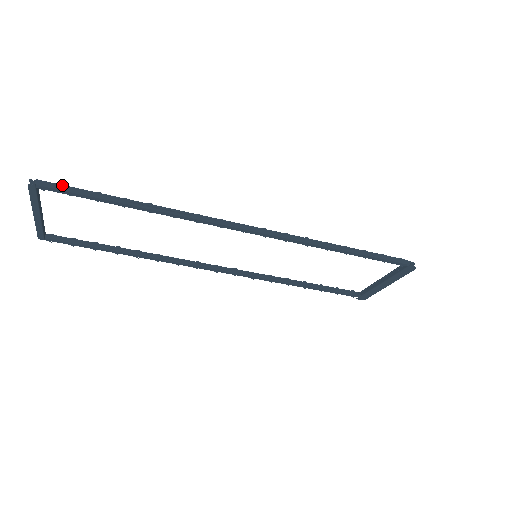
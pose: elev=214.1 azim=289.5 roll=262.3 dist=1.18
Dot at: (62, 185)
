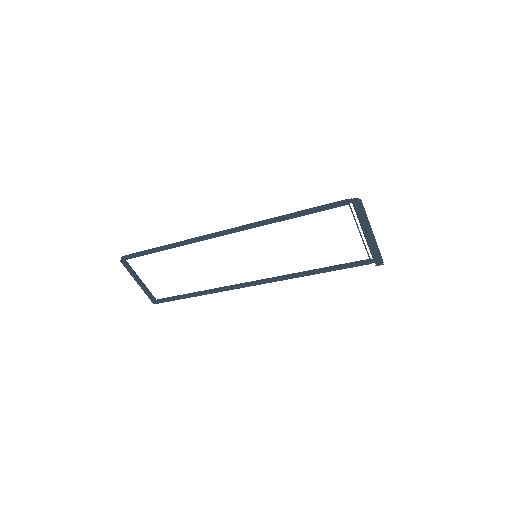
Dot at: (132, 254)
